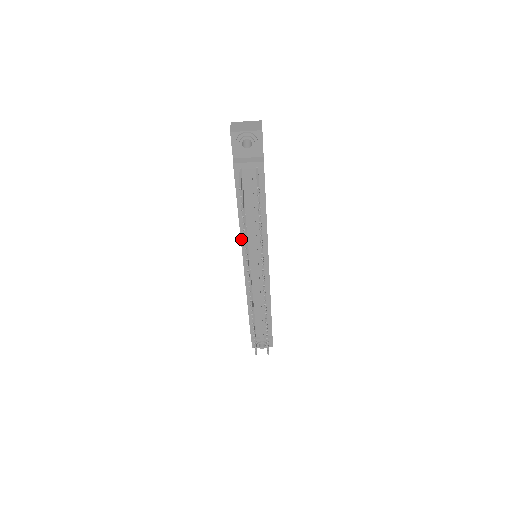
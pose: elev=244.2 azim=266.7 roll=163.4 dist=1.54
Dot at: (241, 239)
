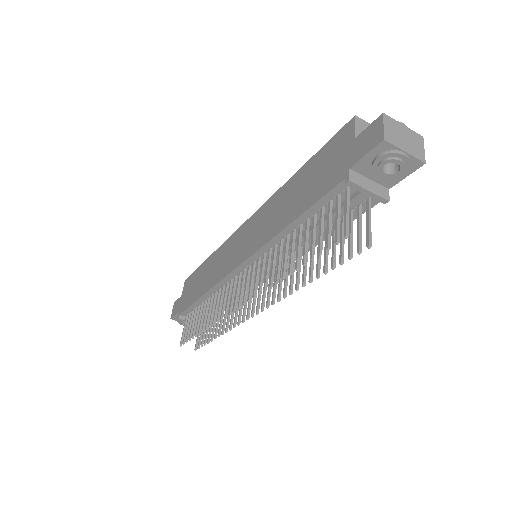
Dot at: (263, 246)
